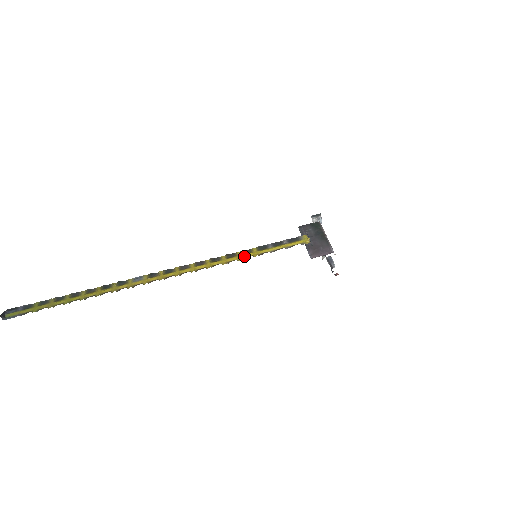
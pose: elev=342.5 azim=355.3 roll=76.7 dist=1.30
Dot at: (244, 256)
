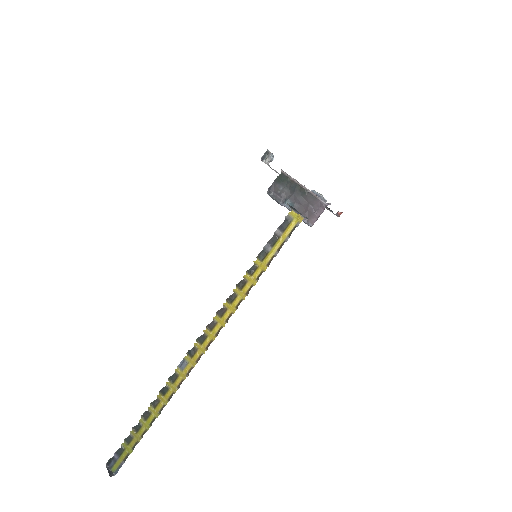
Dot at: (255, 277)
